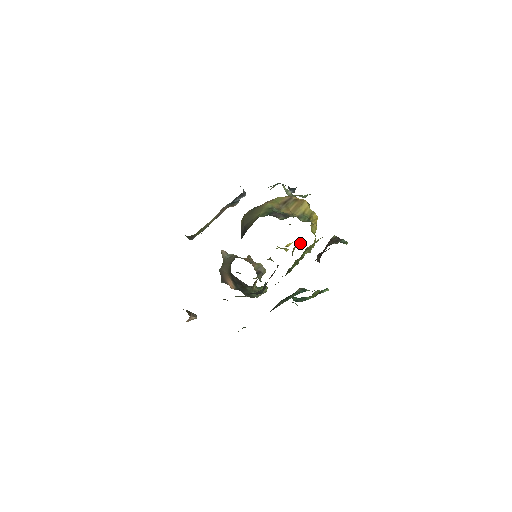
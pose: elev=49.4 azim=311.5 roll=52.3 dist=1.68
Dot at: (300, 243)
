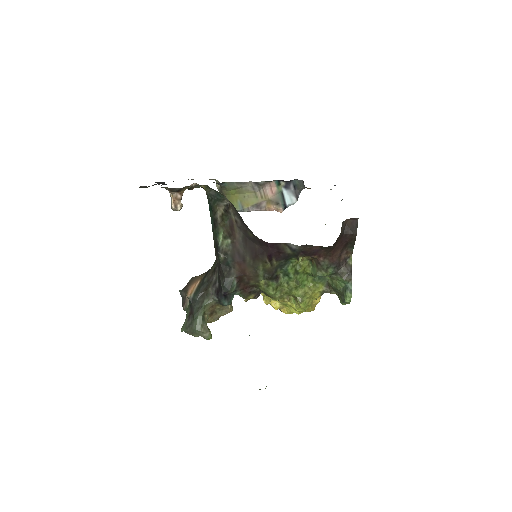
Dot at: (292, 299)
